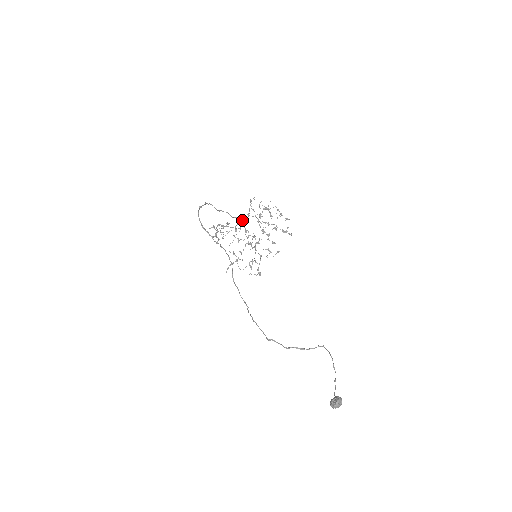
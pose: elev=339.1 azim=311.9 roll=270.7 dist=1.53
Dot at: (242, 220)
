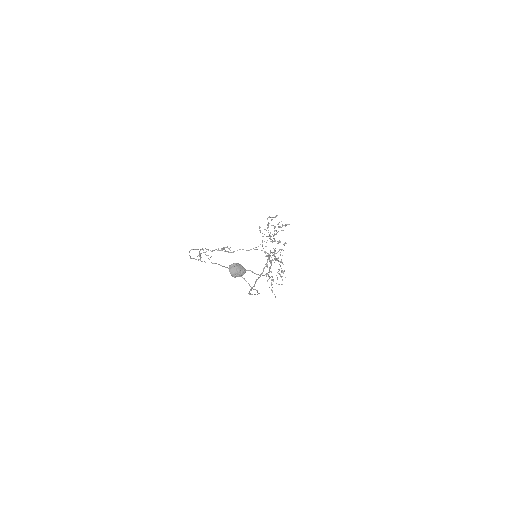
Dot at: occluded
